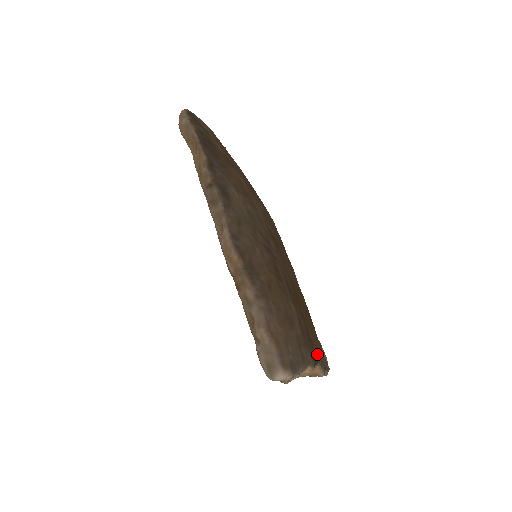
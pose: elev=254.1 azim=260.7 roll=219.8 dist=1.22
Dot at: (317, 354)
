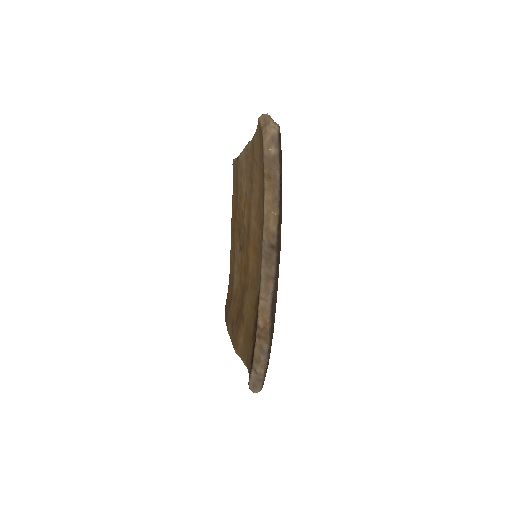
Dot at: occluded
